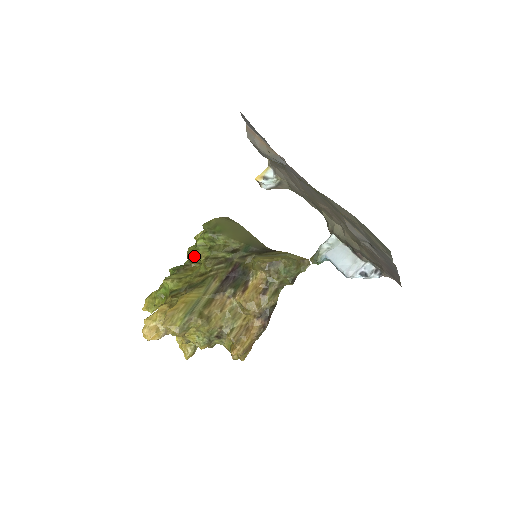
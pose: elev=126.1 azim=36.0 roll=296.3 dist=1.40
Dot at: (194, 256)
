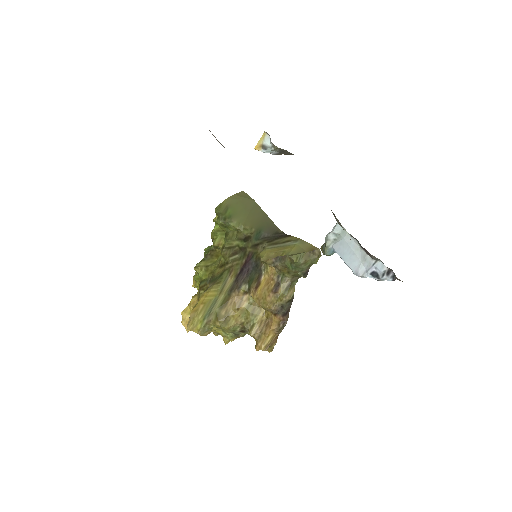
Dot at: (213, 245)
